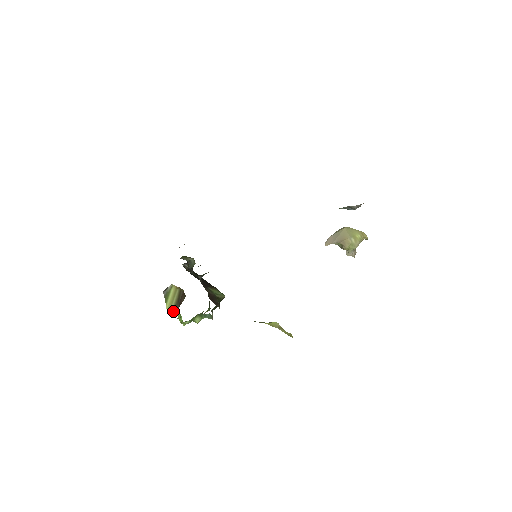
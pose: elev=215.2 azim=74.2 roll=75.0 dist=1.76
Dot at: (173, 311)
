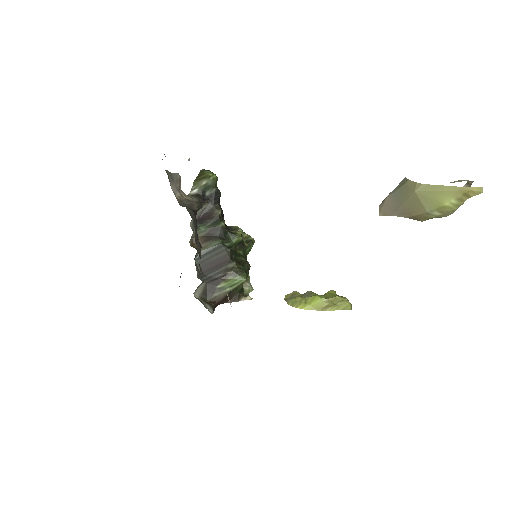
Dot at: occluded
